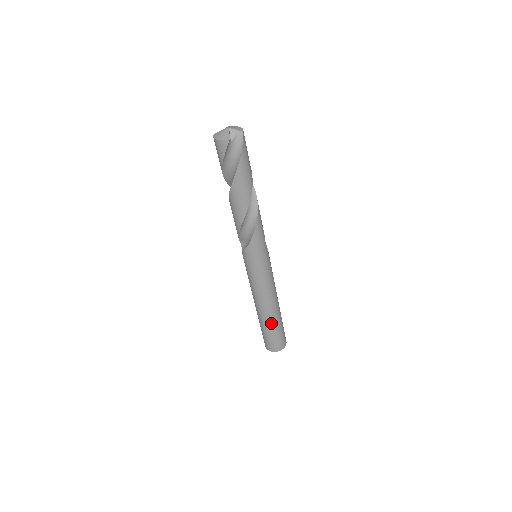
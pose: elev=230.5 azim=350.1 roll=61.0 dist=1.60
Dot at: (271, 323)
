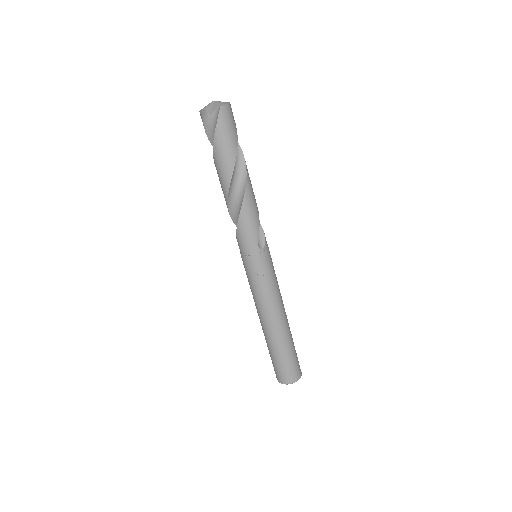
Dot at: (269, 342)
